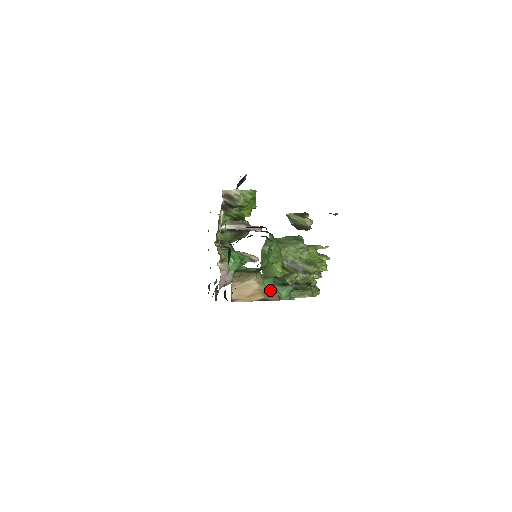
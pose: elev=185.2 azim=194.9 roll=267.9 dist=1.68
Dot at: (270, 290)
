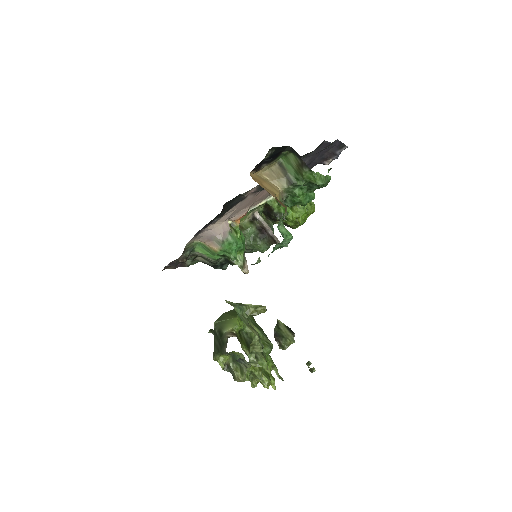
Dot at: (283, 204)
